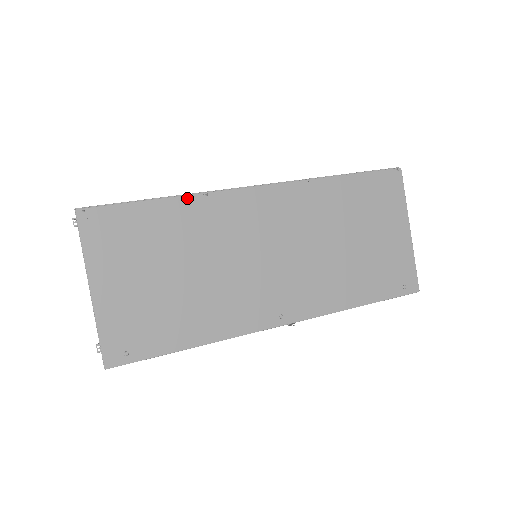
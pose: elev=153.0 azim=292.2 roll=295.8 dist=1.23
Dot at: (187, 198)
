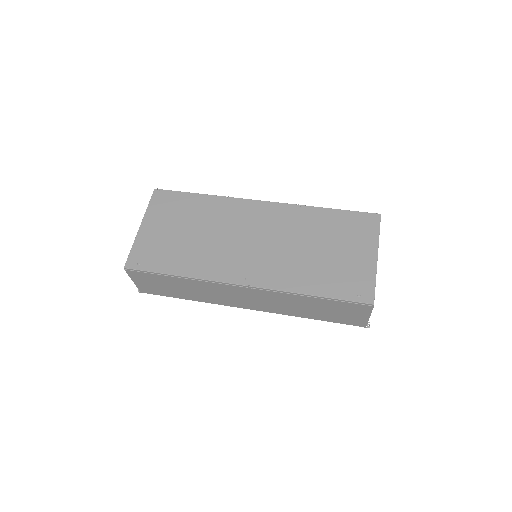
Dot at: (215, 197)
